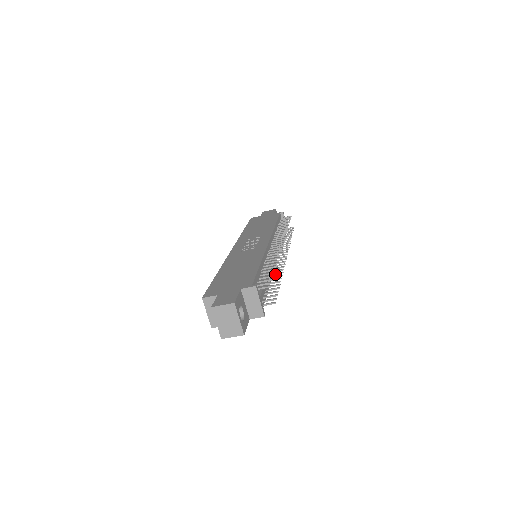
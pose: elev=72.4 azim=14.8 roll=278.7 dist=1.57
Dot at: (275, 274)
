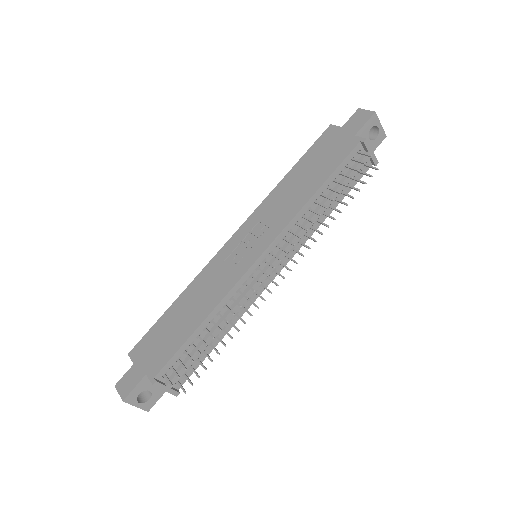
Dot at: (239, 318)
